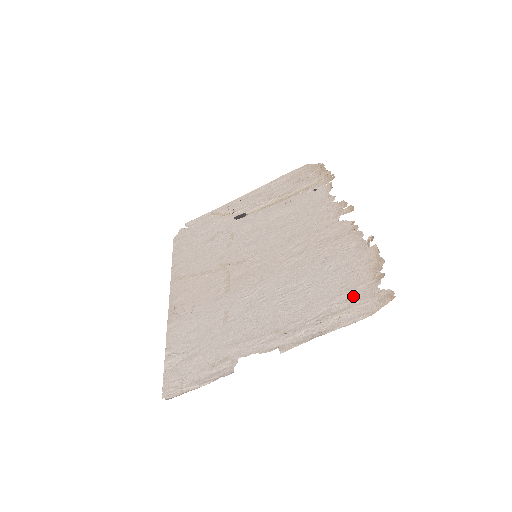
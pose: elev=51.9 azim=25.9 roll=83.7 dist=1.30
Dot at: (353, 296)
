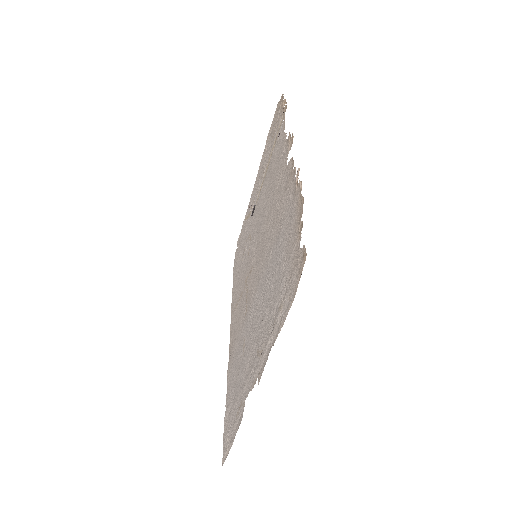
Dot at: (288, 273)
